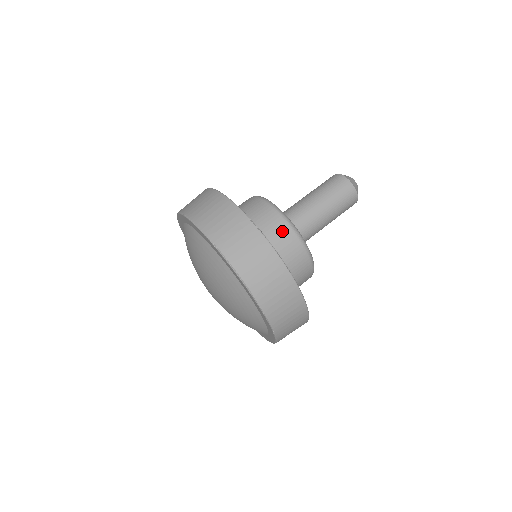
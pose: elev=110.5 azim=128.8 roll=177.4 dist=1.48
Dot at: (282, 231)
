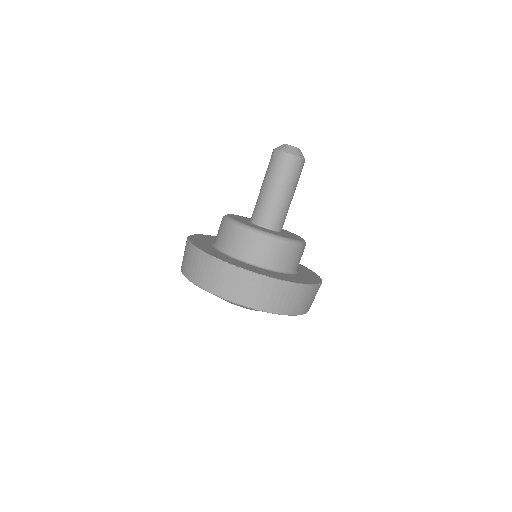
Dot at: (247, 240)
